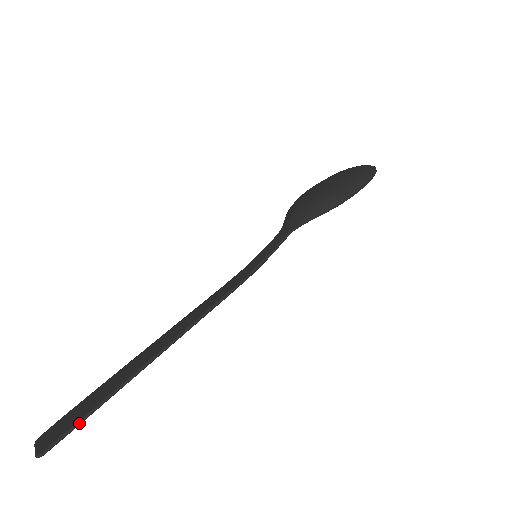
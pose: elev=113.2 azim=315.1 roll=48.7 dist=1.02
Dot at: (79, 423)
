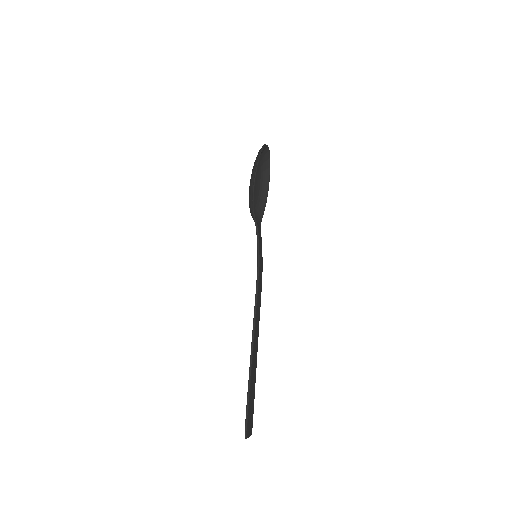
Dot at: (247, 409)
